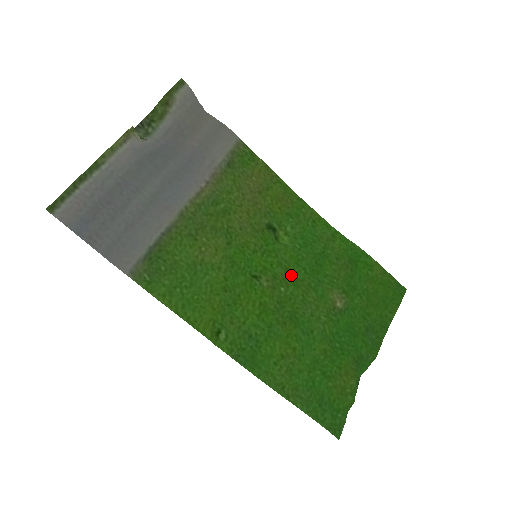
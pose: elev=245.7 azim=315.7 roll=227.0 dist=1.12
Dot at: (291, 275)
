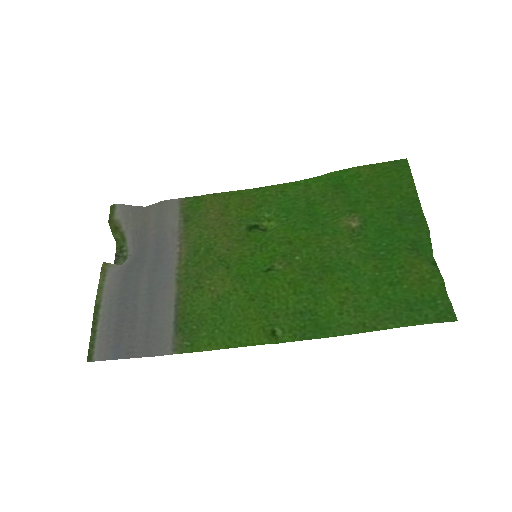
Dot at: (296, 242)
